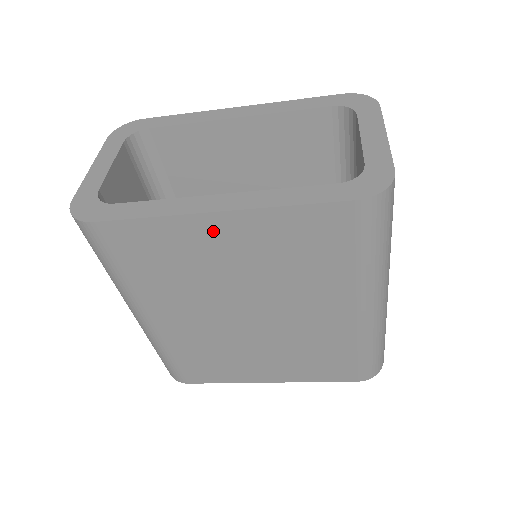
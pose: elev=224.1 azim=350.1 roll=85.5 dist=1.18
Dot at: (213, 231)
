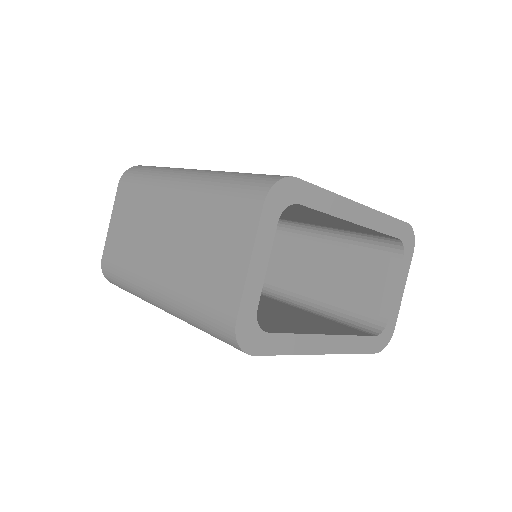
Dot at: occluded
